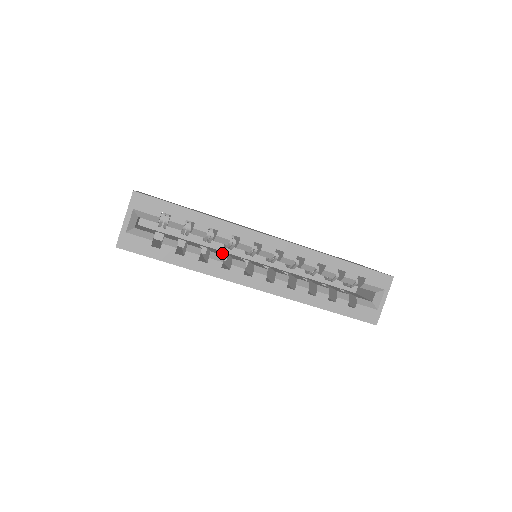
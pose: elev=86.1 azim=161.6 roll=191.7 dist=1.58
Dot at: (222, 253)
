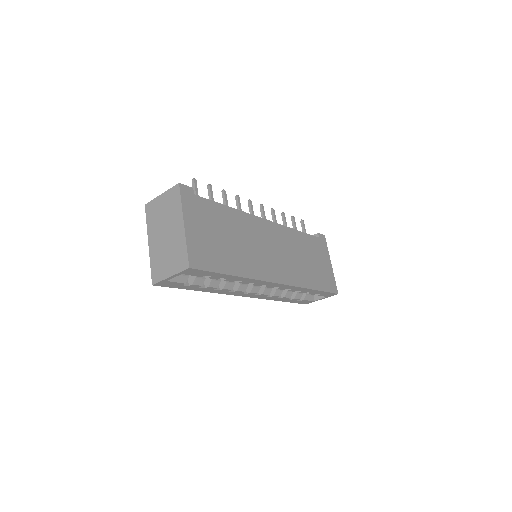
Dot at: occluded
